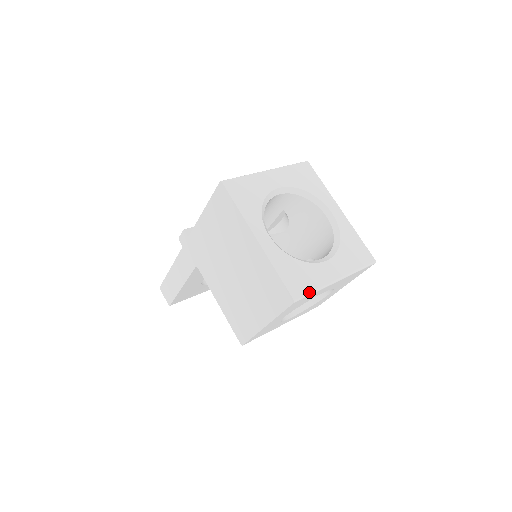
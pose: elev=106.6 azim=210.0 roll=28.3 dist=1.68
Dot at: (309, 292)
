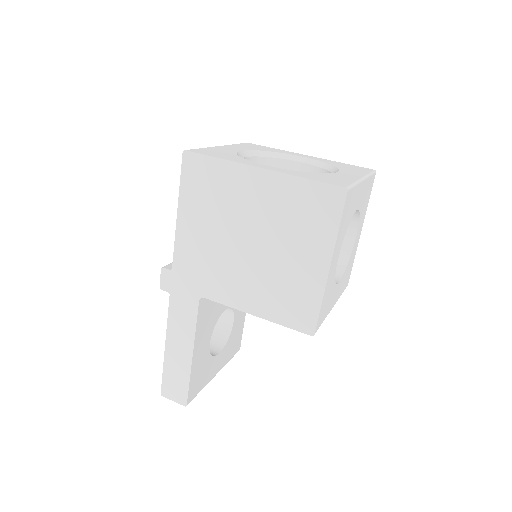
Dot at: (351, 184)
